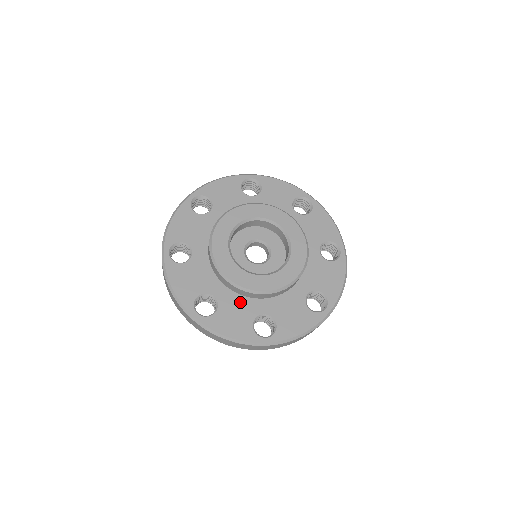
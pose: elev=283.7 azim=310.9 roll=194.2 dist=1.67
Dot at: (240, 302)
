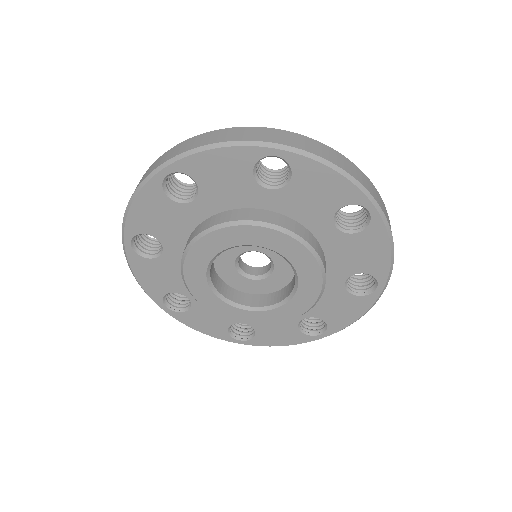
Dot at: occluded
